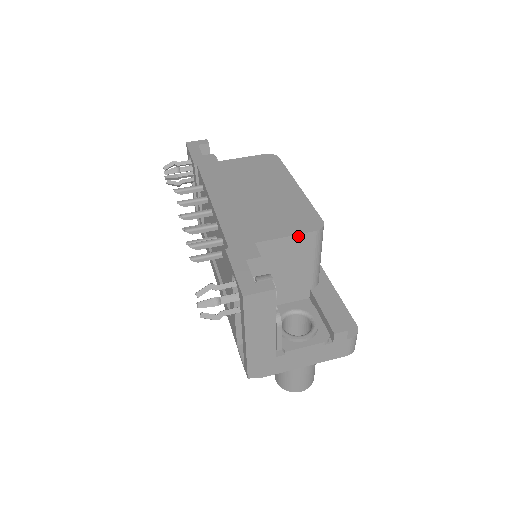
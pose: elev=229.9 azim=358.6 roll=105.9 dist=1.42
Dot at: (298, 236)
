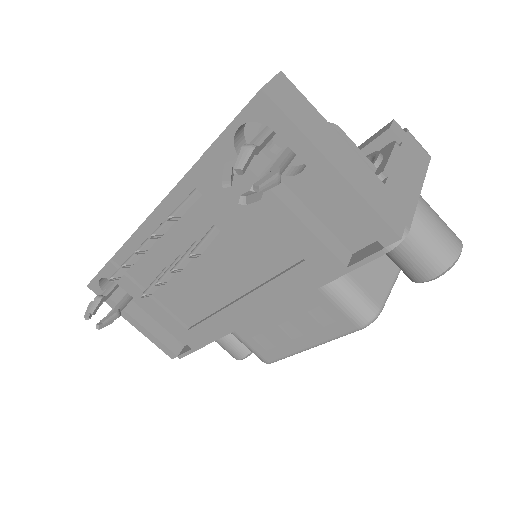
Dot at: occluded
